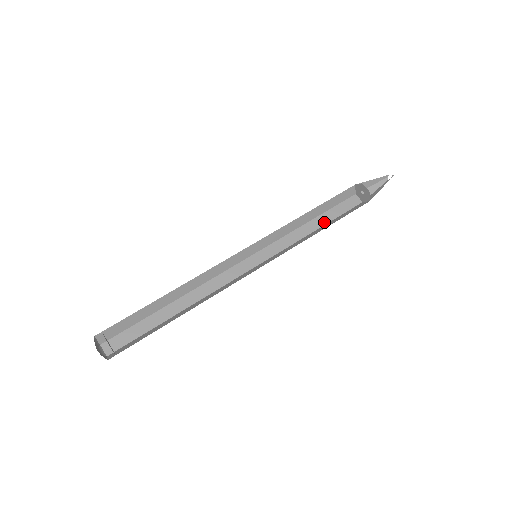
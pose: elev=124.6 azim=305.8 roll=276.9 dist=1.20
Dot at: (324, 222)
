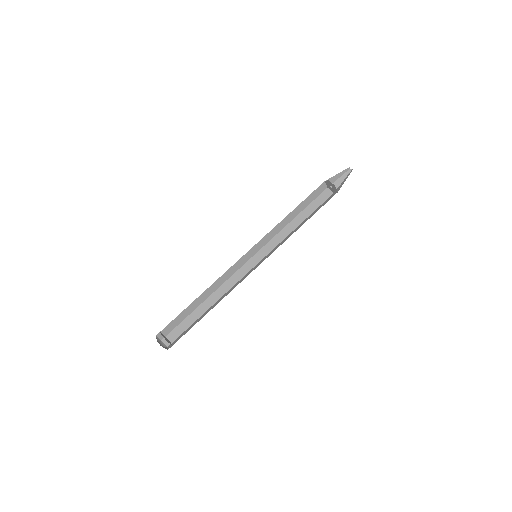
Dot at: (300, 211)
